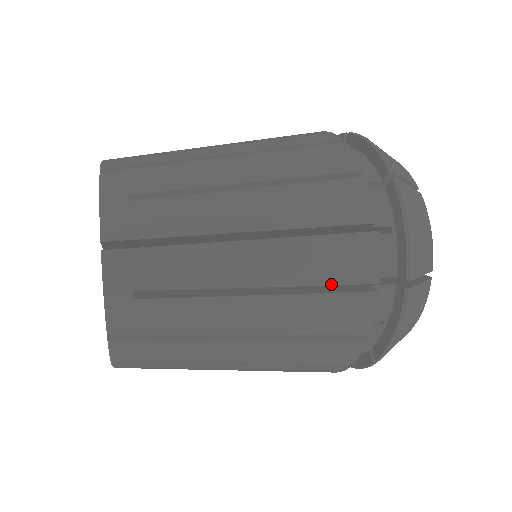
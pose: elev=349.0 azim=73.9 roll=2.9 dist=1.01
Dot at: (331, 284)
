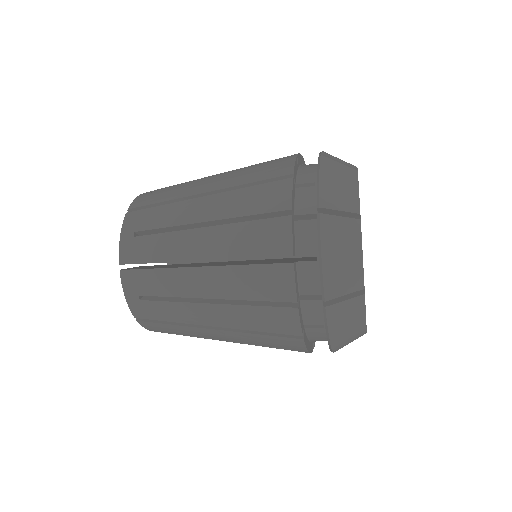
Dot at: (255, 214)
